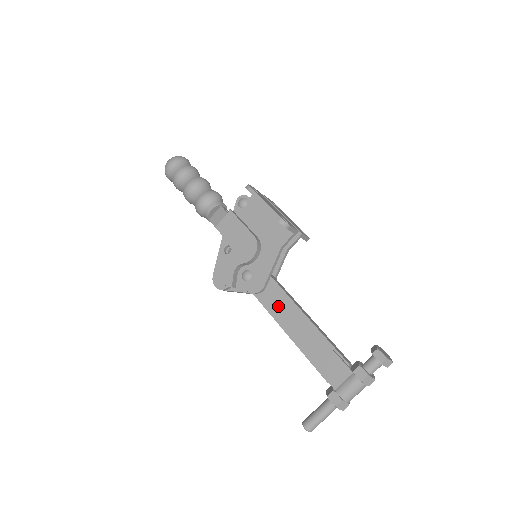
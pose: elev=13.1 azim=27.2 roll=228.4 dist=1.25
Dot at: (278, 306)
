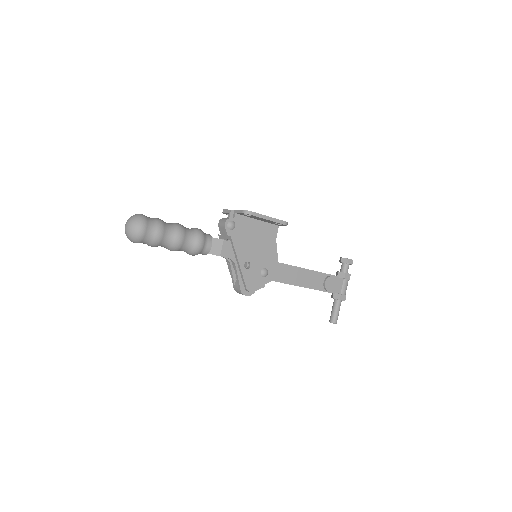
Dot at: (290, 276)
